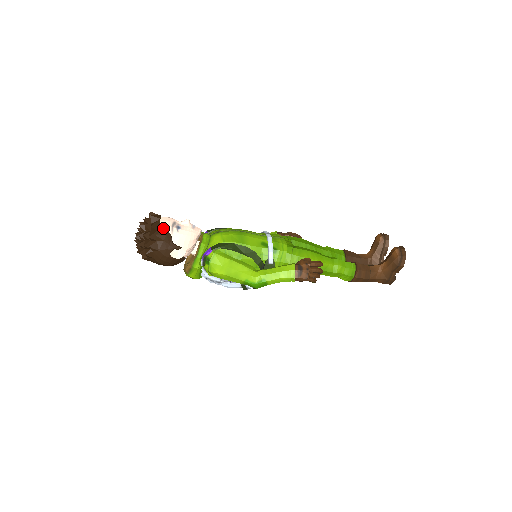
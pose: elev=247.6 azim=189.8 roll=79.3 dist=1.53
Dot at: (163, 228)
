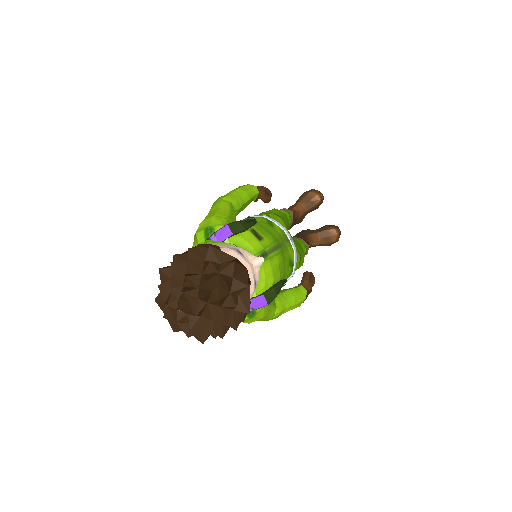
Dot at: (250, 301)
